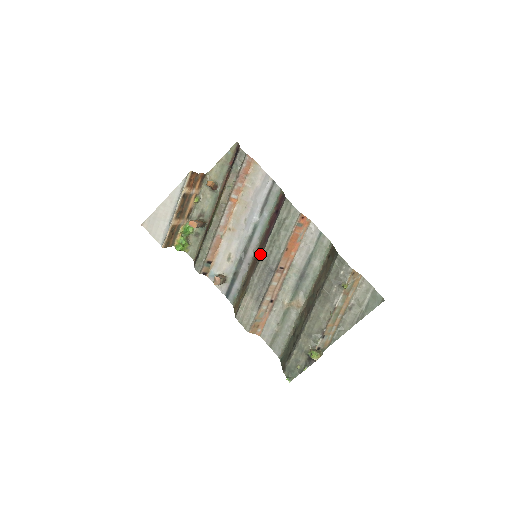
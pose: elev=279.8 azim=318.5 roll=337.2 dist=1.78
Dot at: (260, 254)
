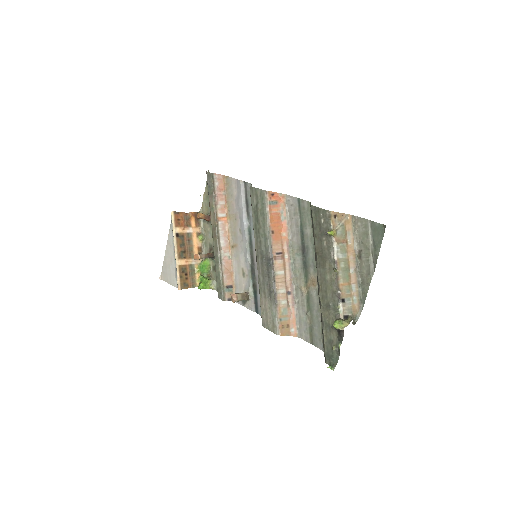
Dot at: occluded
